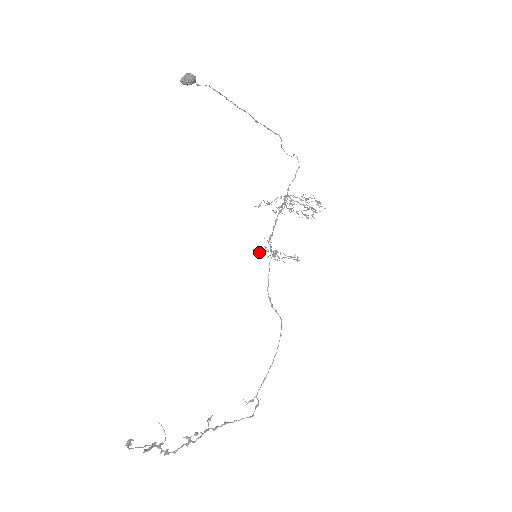
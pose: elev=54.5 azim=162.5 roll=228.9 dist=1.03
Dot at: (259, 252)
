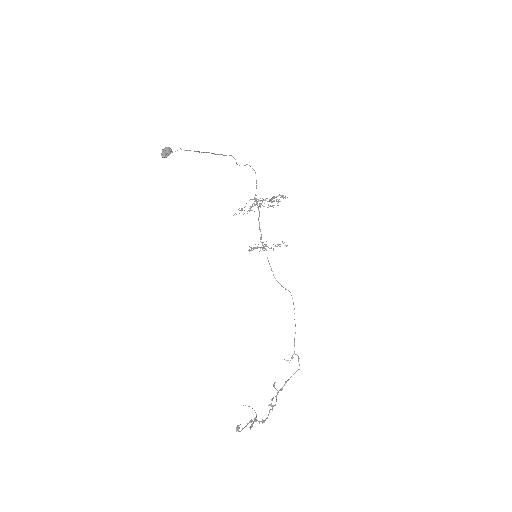
Dot at: occluded
